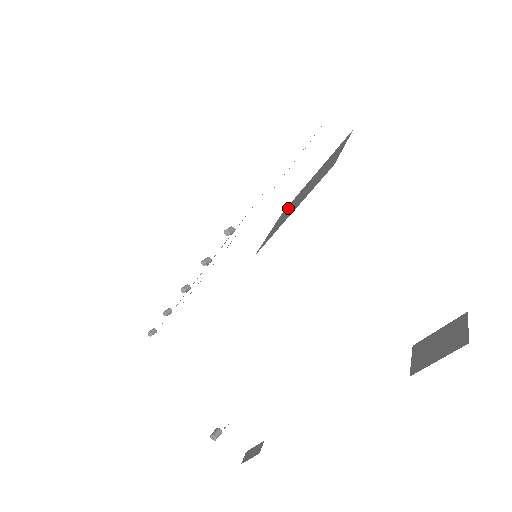
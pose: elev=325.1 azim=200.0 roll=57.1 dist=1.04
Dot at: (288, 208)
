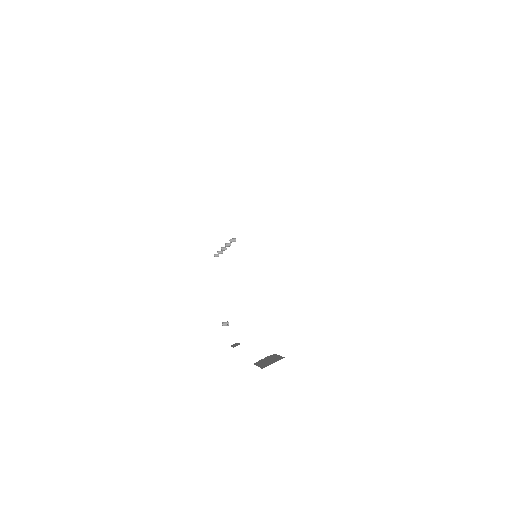
Dot at: occluded
